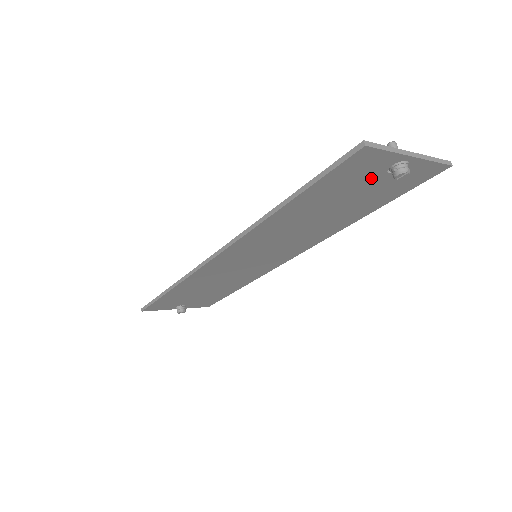
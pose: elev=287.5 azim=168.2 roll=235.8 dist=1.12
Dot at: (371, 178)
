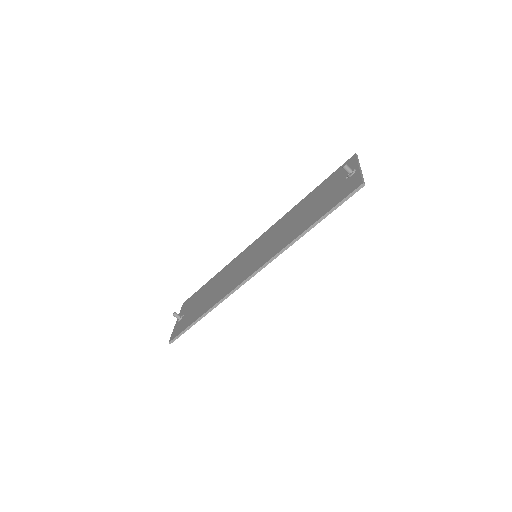
Dot at: occluded
